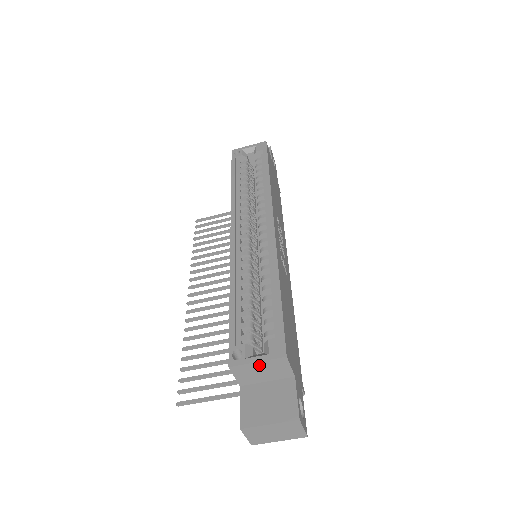
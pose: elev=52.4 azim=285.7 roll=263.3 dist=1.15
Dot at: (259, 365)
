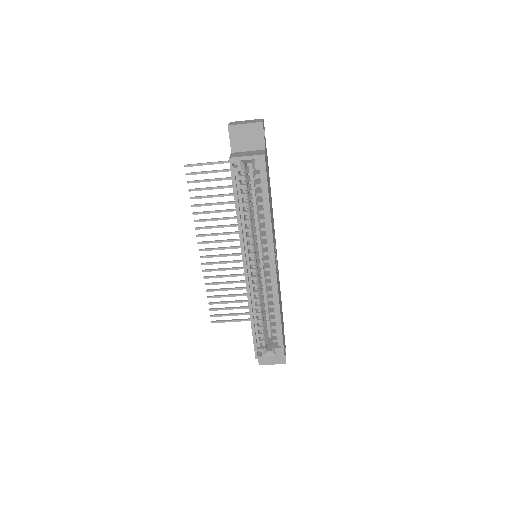
Dot at: (270, 356)
